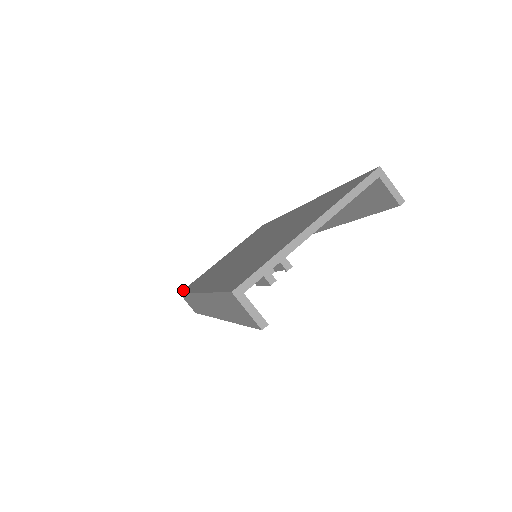
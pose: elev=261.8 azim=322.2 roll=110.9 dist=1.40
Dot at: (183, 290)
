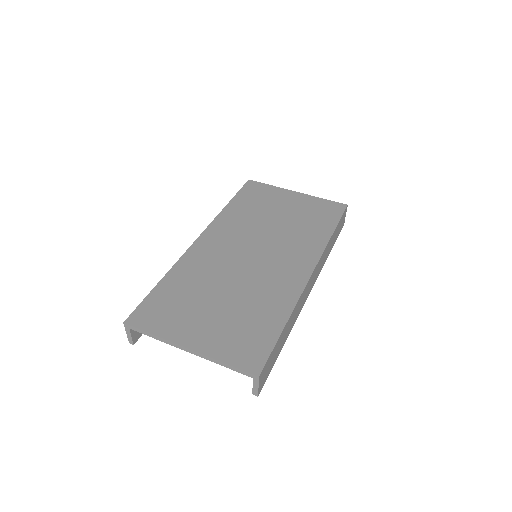
Dot at: (250, 183)
